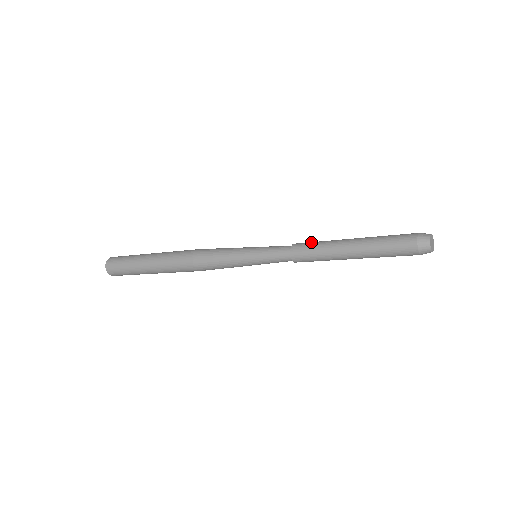
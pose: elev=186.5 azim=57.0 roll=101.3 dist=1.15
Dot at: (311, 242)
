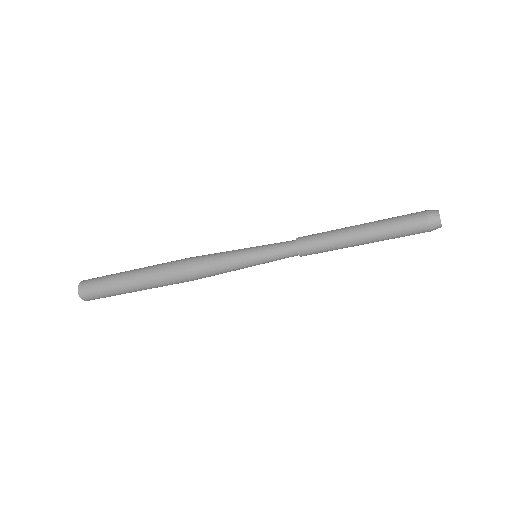
Dot at: occluded
